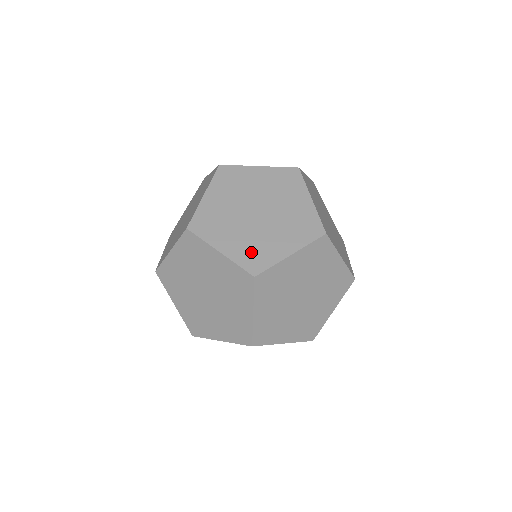
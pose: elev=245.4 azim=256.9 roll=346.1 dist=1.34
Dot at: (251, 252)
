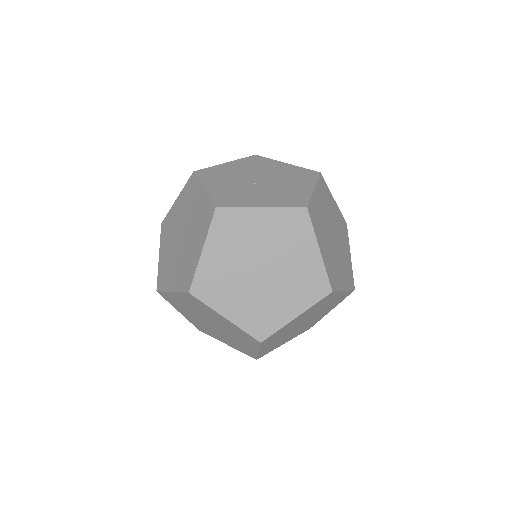
Dot at: (257, 317)
